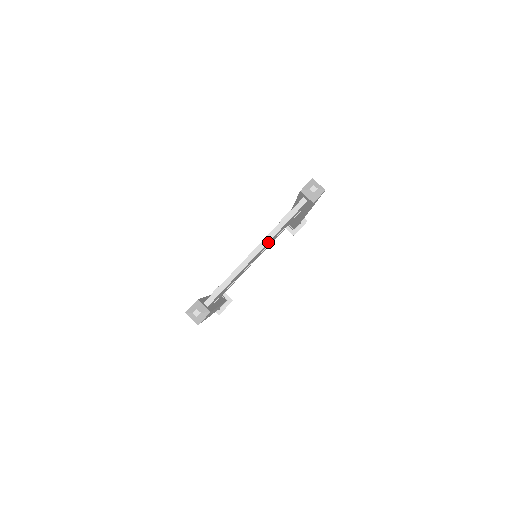
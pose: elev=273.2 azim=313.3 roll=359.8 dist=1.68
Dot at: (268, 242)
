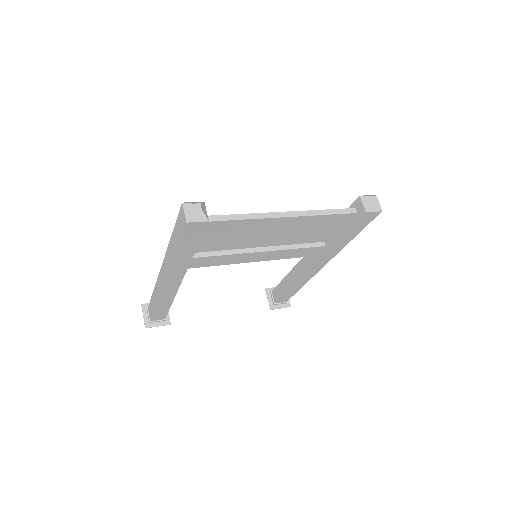
Dot at: (301, 218)
